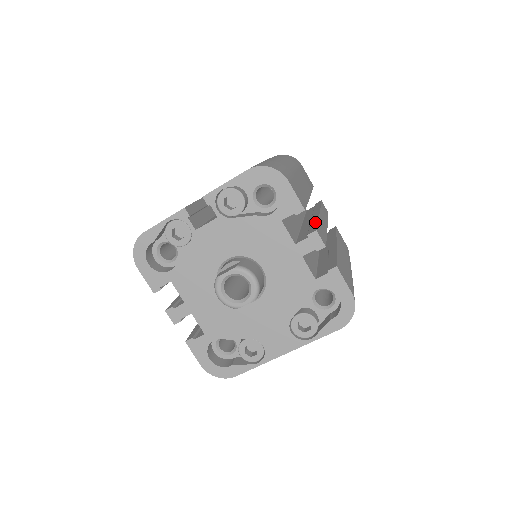
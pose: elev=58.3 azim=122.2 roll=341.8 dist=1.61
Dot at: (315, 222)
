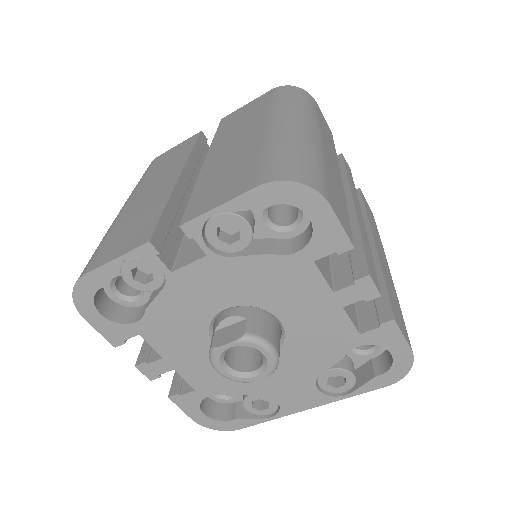
Dot at: (356, 236)
